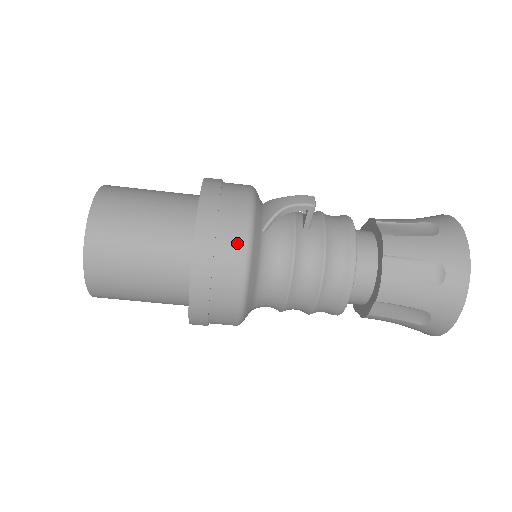
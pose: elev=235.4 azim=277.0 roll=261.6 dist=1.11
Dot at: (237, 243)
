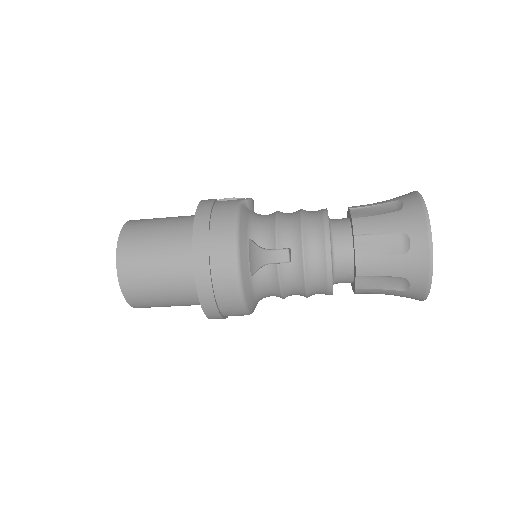
Dot at: (232, 299)
